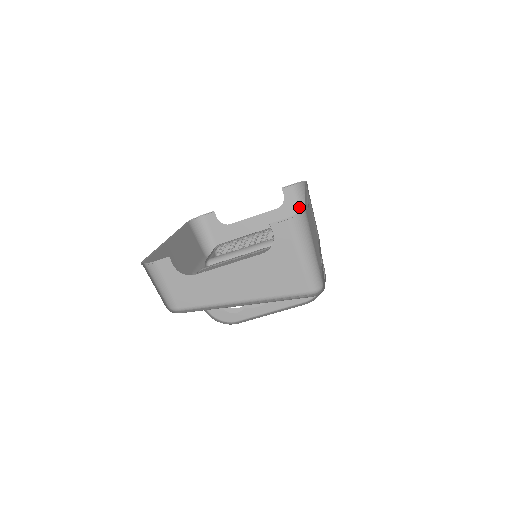
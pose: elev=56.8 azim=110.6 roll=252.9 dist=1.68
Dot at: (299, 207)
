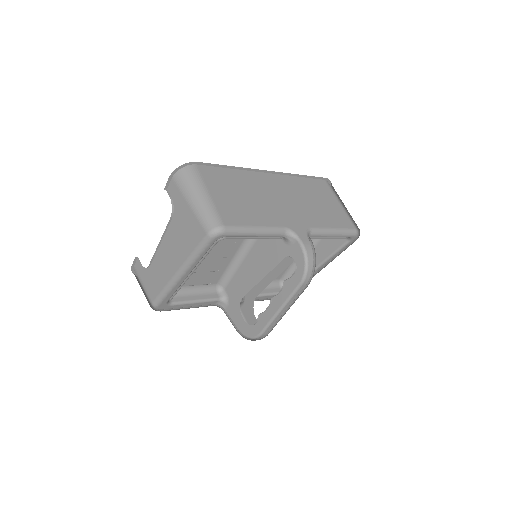
Dot at: occluded
